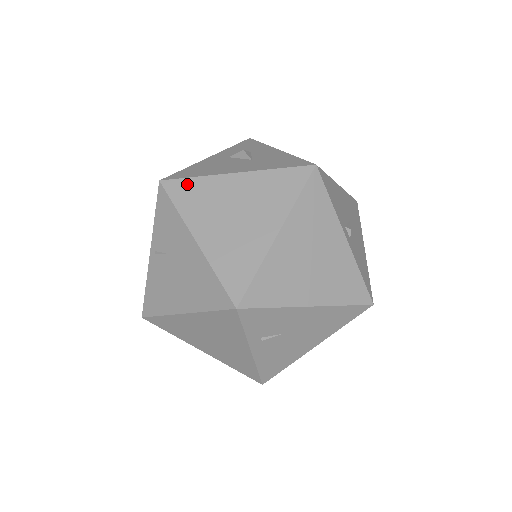
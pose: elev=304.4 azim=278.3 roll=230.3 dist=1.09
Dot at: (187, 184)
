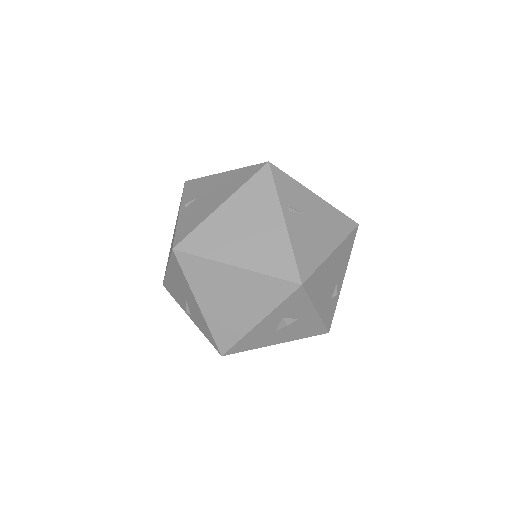
Dot at: occluded
